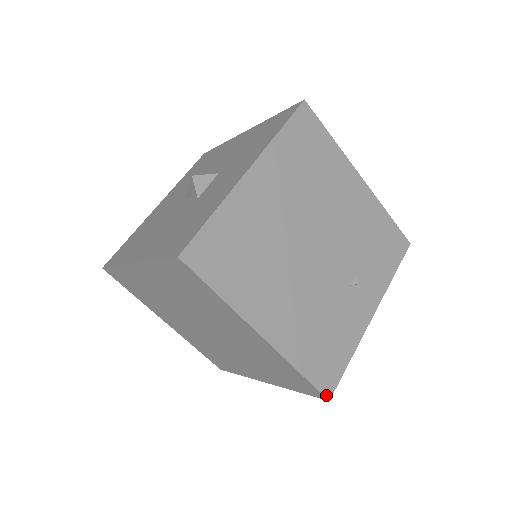
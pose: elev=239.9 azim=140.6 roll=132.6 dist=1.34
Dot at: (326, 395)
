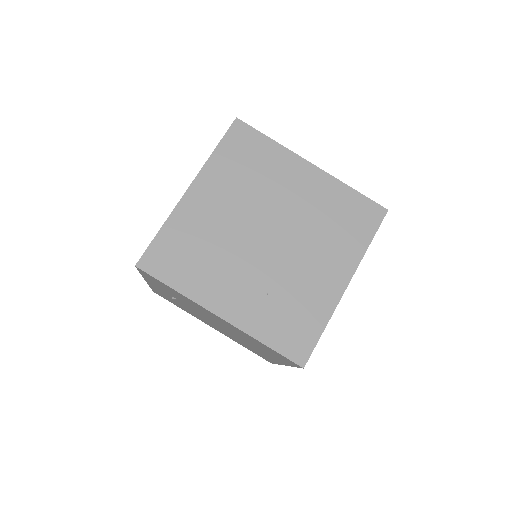
Dot at: (382, 207)
